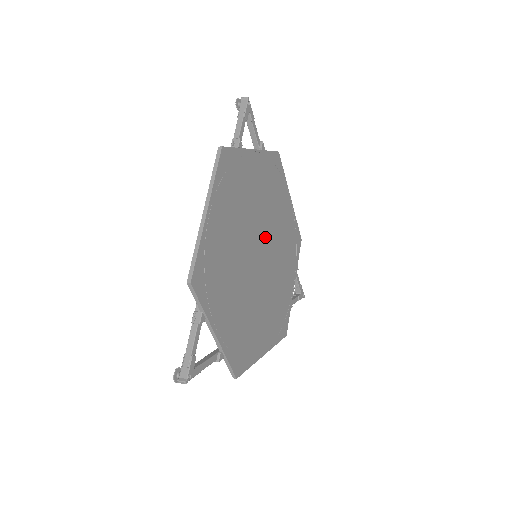
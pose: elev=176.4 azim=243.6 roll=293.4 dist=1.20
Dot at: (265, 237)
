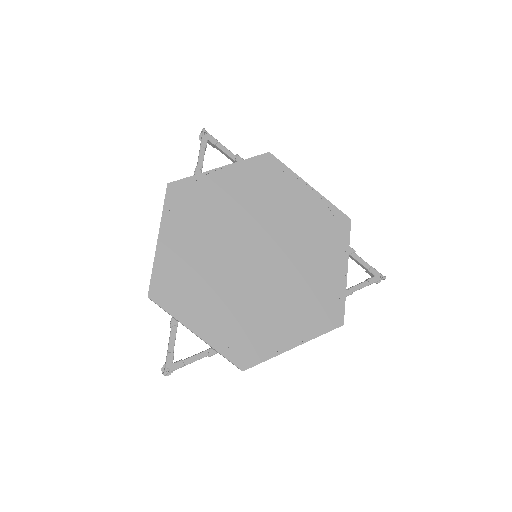
Dot at: (264, 236)
